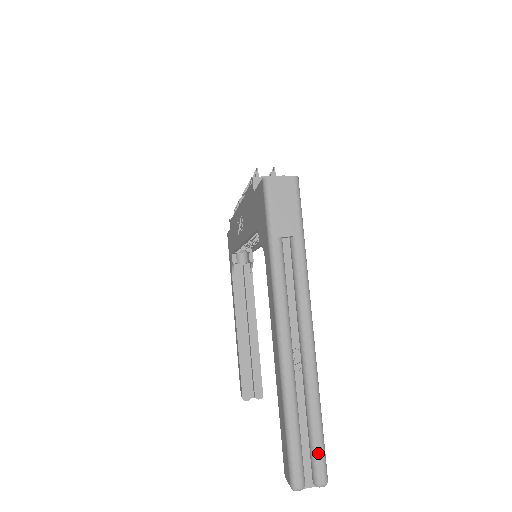
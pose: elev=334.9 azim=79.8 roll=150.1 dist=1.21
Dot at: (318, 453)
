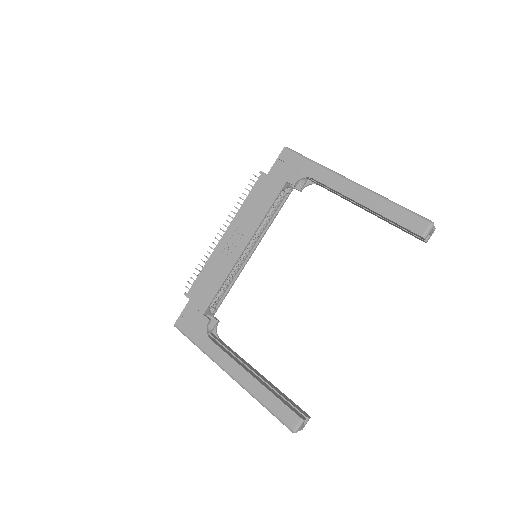
Dot at: occluded
